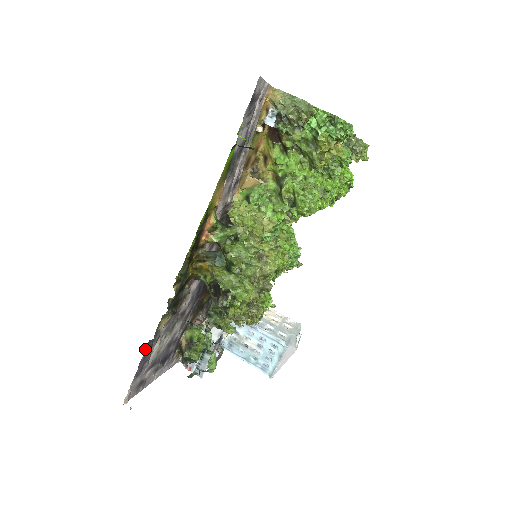
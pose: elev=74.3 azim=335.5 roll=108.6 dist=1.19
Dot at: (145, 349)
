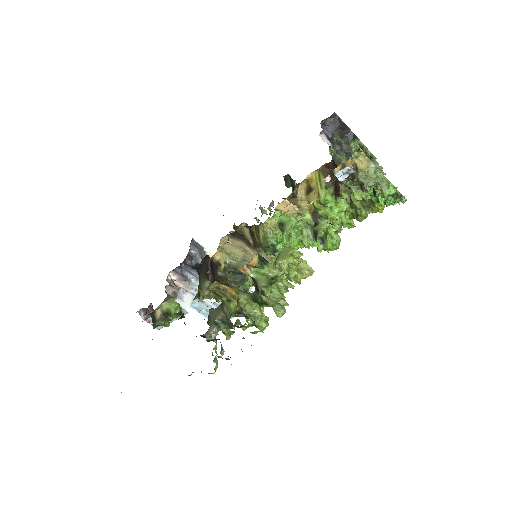
Dot at: occluded
